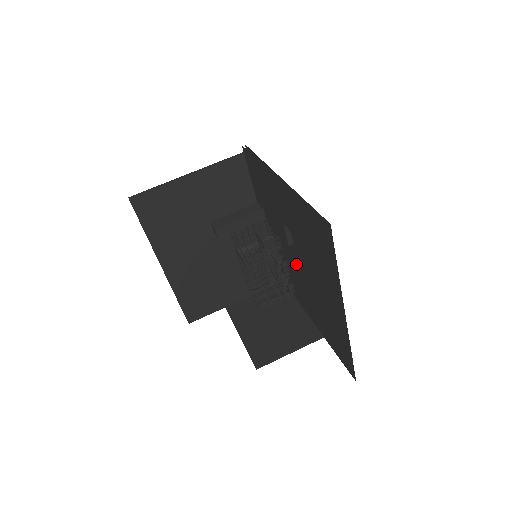
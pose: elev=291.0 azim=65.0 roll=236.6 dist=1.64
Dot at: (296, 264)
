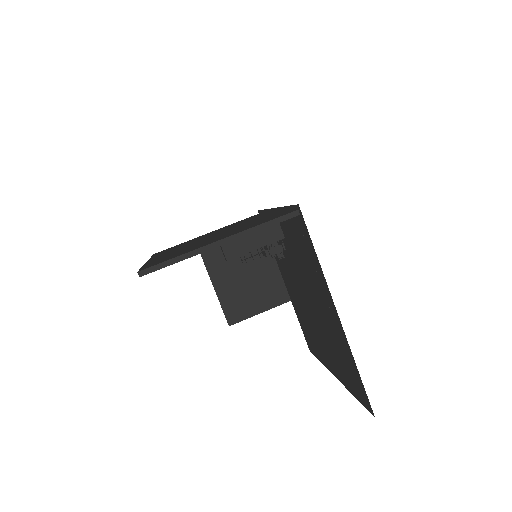
Dot at: (297, 282)
